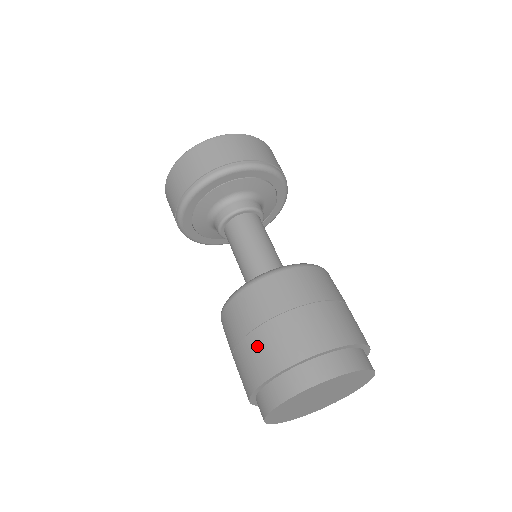
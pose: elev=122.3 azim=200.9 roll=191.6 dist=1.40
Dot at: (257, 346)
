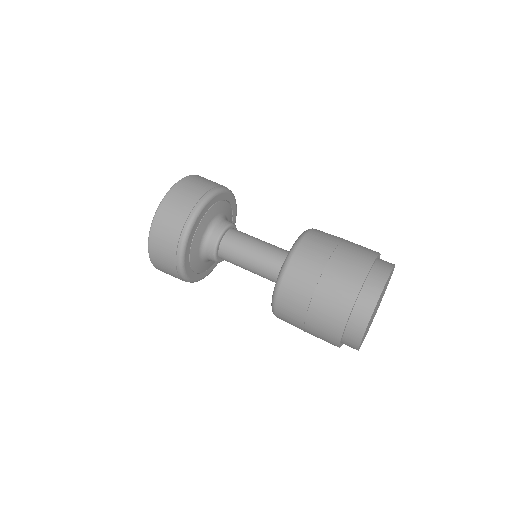
Dot at: (318, 320)
